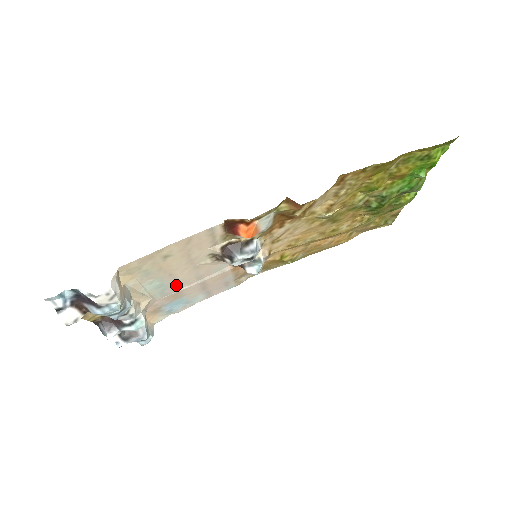
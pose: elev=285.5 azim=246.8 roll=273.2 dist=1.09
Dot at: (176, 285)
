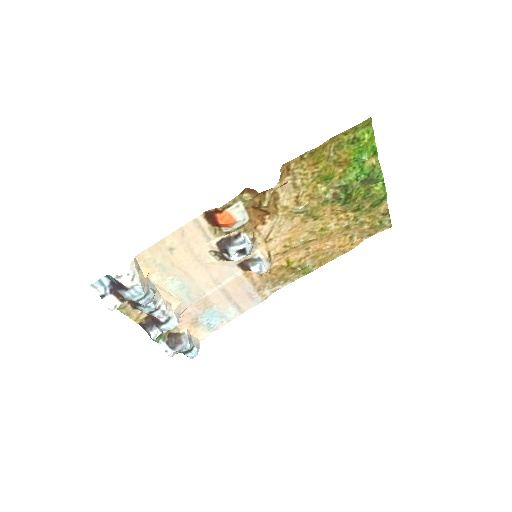
Dot at: (198, 288)
